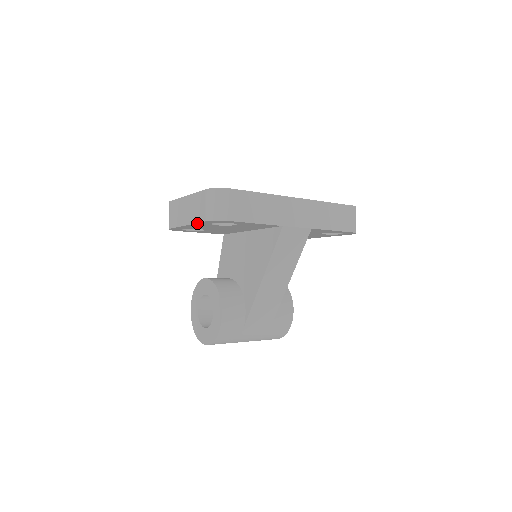
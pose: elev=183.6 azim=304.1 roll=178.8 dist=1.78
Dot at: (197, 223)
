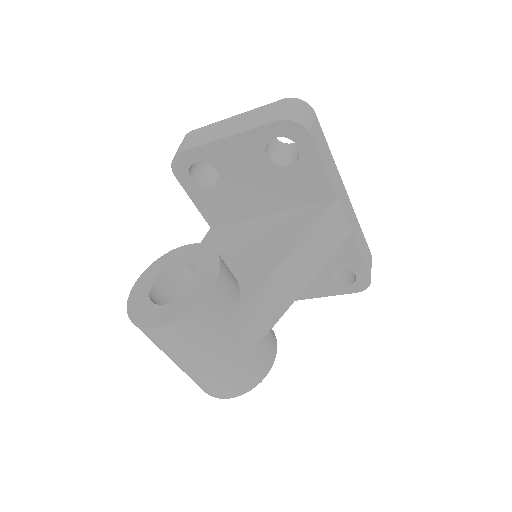
Dot at: (255, 129)
